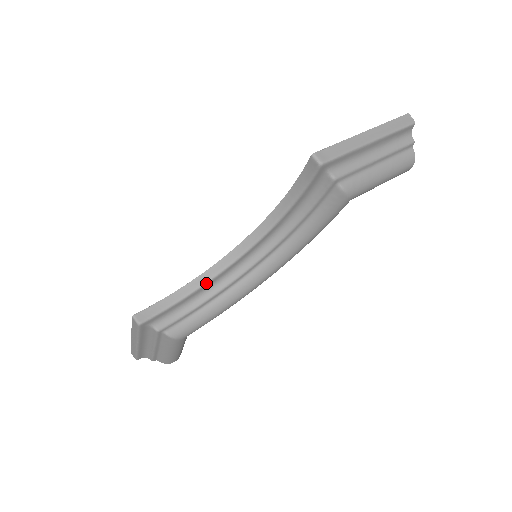
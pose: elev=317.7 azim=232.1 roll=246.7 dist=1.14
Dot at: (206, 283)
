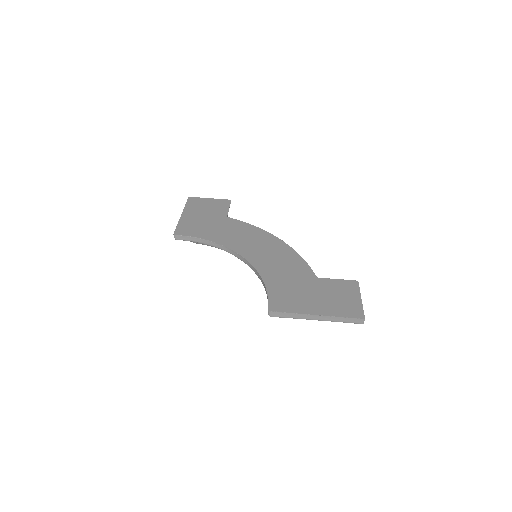
Dot at: (219, 248)
